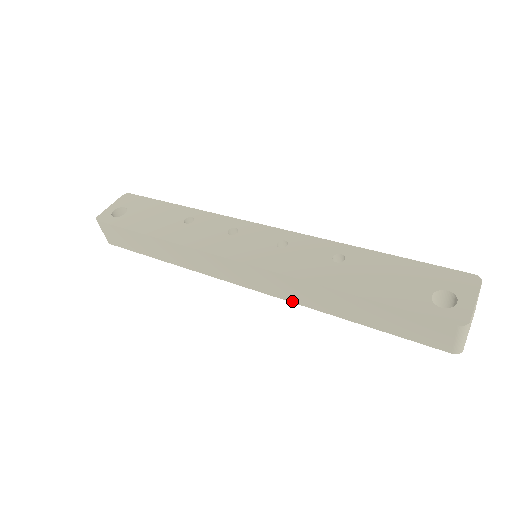
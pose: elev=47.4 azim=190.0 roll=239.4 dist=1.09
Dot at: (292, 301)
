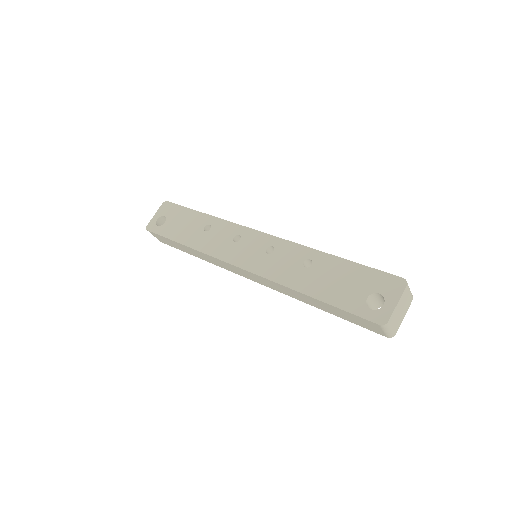
Dot at: occluded
